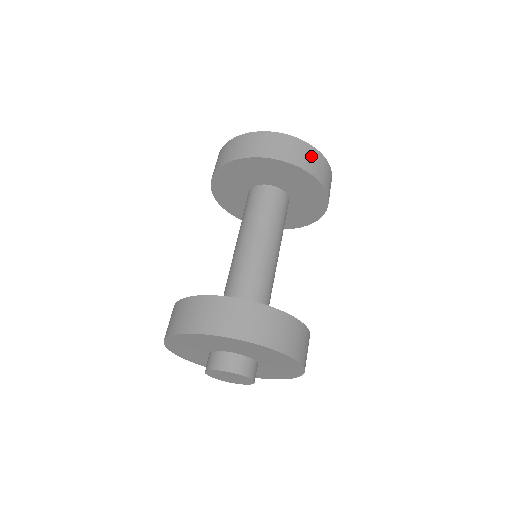
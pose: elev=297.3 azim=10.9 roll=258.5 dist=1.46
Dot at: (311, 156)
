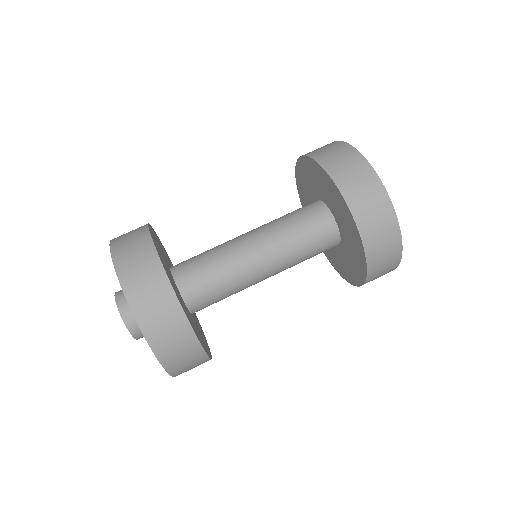
Dot at: (387, 238)
